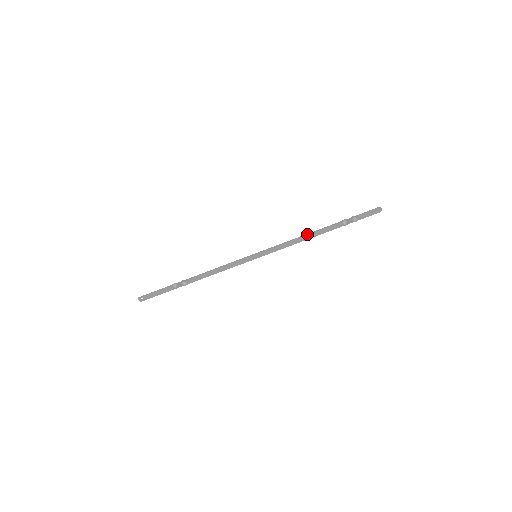
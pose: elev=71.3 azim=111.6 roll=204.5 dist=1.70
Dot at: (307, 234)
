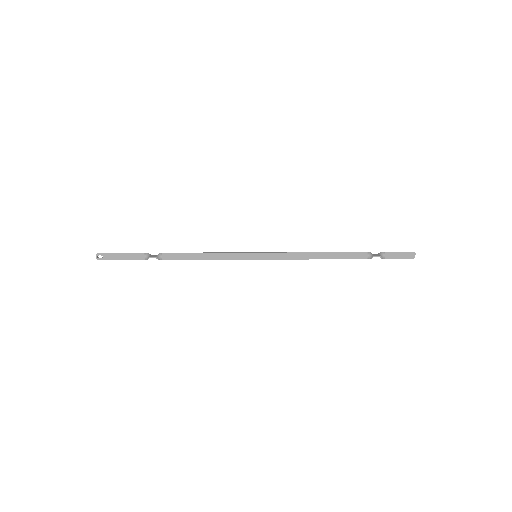
Dot at: (323, 252)
